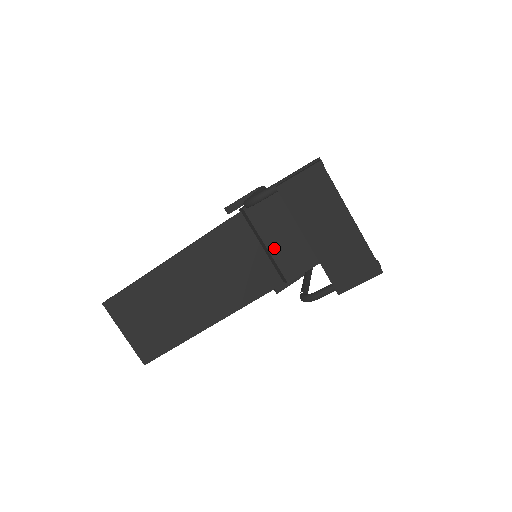
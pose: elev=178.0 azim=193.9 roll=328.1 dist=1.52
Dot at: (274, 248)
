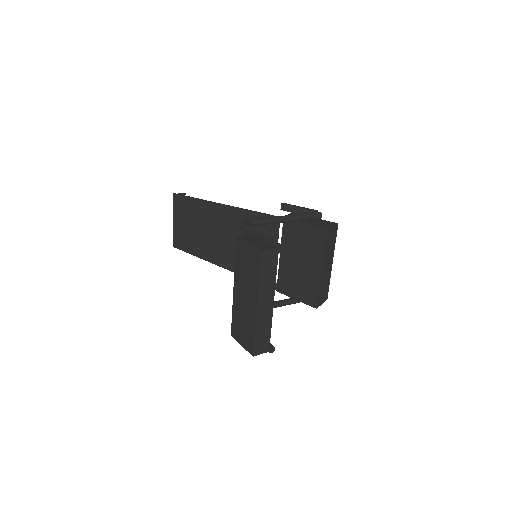
Dot at: (284, 262)
